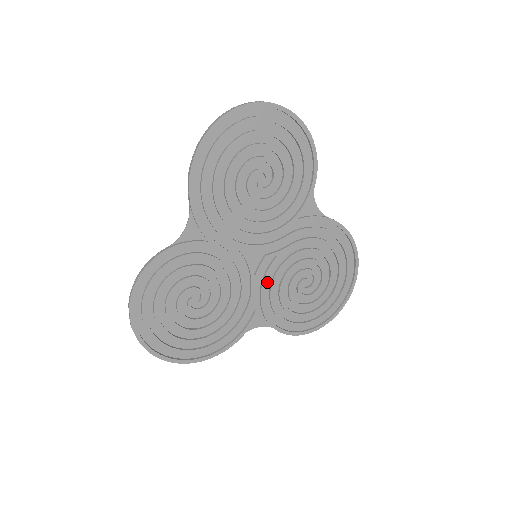
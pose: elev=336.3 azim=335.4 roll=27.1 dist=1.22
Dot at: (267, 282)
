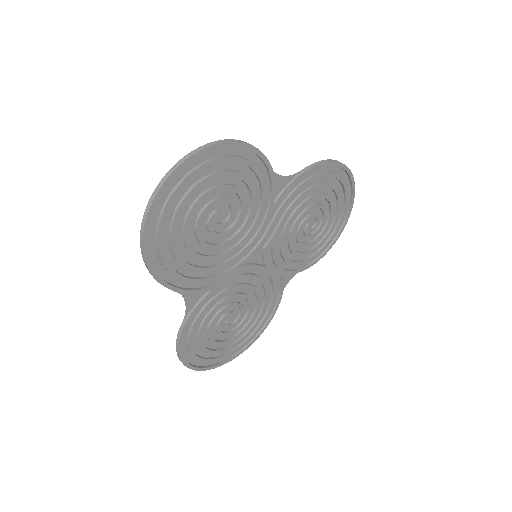
Dot at: (277, 257)
